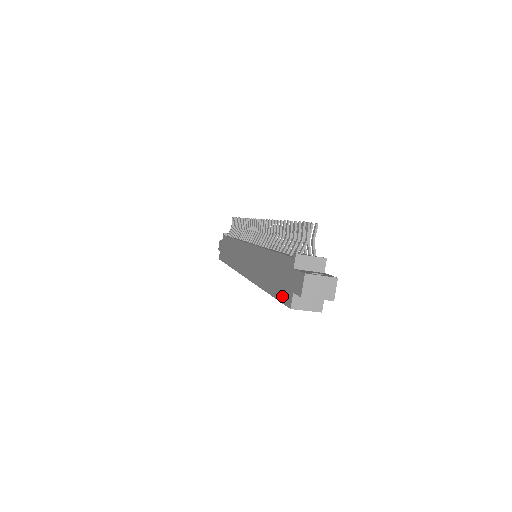
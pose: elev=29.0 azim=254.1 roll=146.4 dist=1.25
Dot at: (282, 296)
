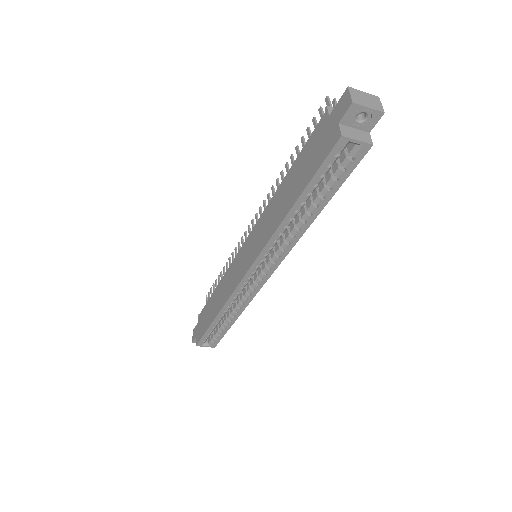
Dot at: (323, 155)
